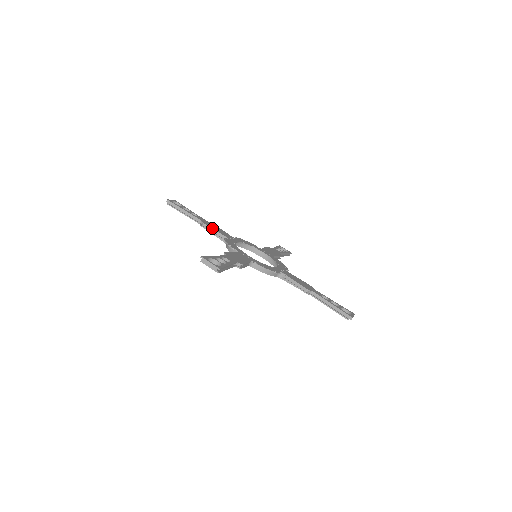
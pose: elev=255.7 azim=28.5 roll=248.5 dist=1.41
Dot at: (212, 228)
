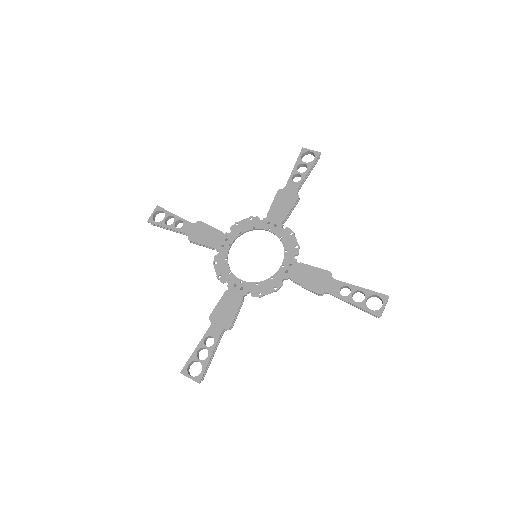
Dot at: (199, 244)
